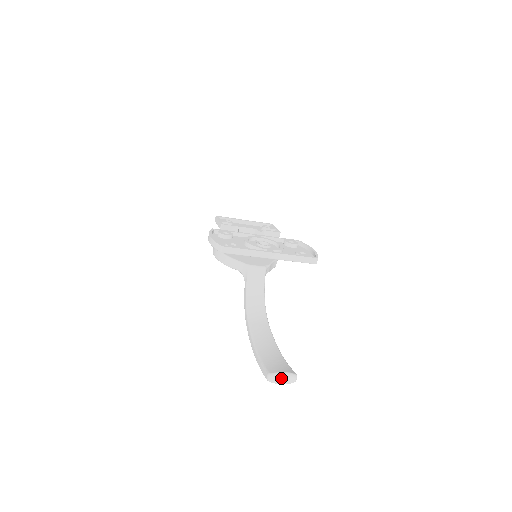
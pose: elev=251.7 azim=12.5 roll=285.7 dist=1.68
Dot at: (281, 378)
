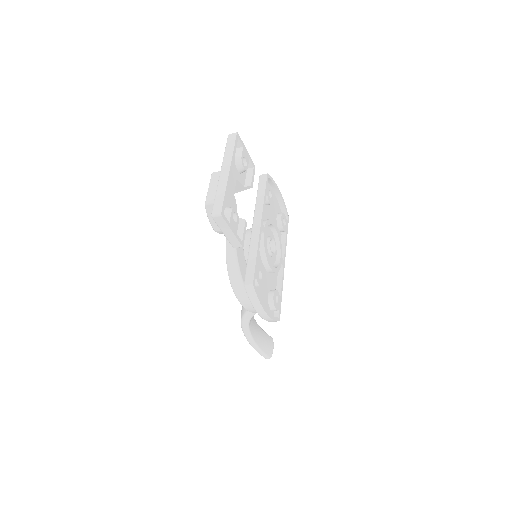
Dot at: occluded
